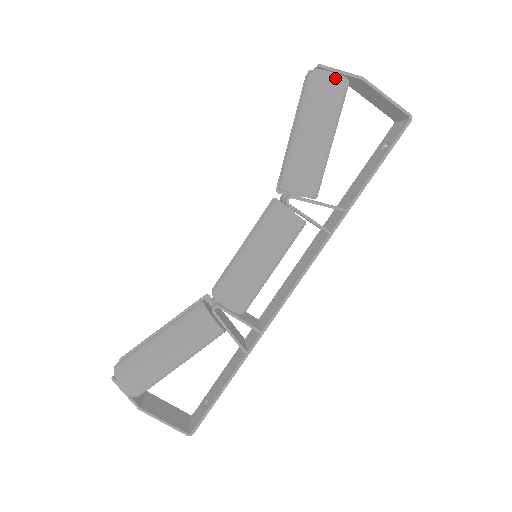
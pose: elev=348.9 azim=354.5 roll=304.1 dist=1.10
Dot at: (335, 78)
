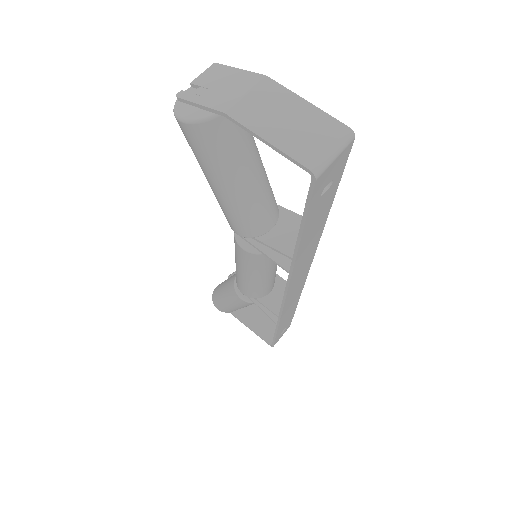
Dot at: (186, 127)
